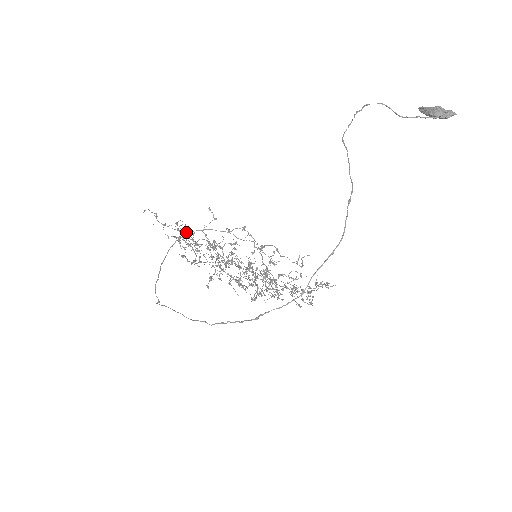
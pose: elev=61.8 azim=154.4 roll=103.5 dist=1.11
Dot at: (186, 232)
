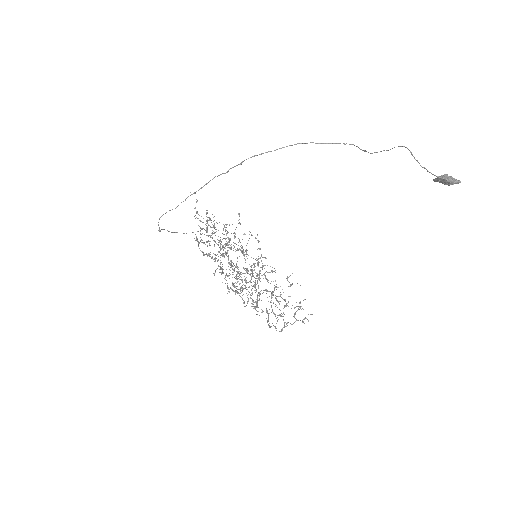
Dot at: occluded
